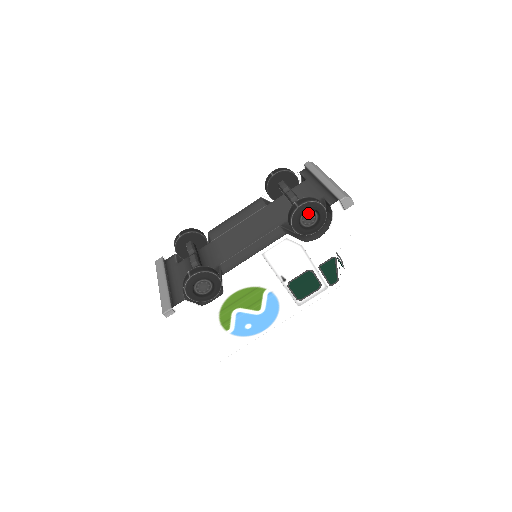
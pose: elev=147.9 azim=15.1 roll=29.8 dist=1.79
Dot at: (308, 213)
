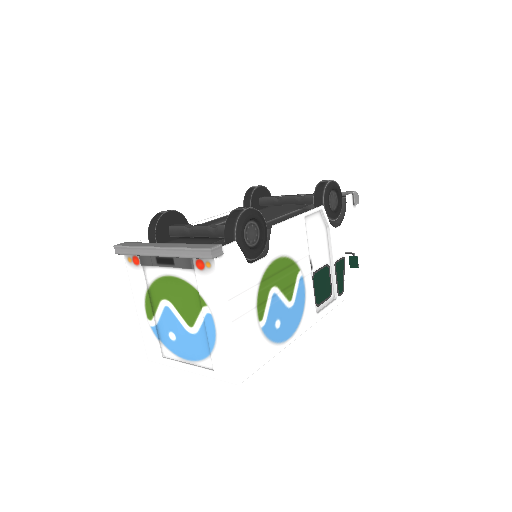
Dot at: (333, 194)
